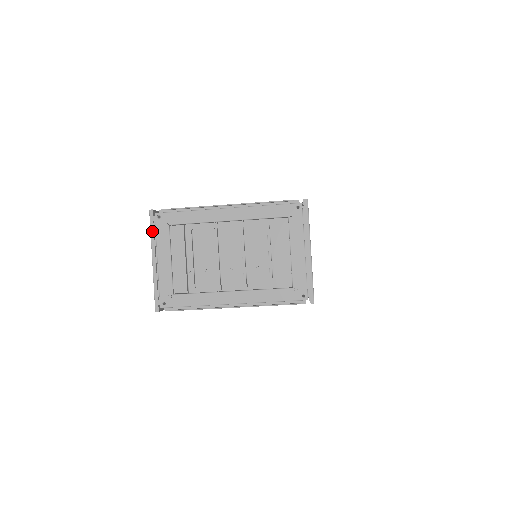
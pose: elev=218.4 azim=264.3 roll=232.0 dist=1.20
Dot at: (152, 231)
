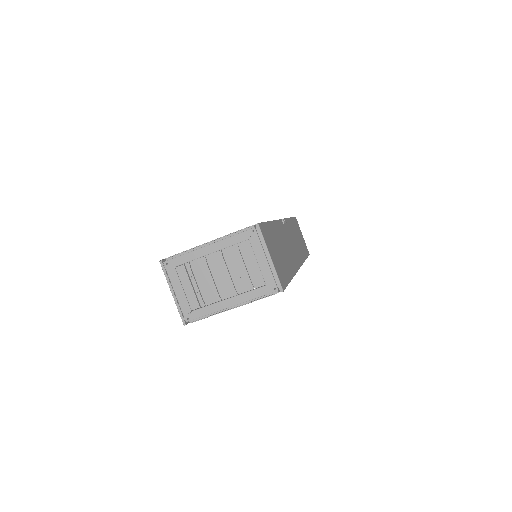
Dot at: (165, 274)
